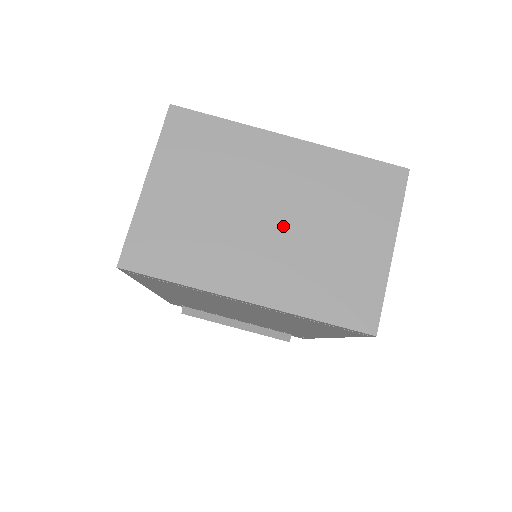
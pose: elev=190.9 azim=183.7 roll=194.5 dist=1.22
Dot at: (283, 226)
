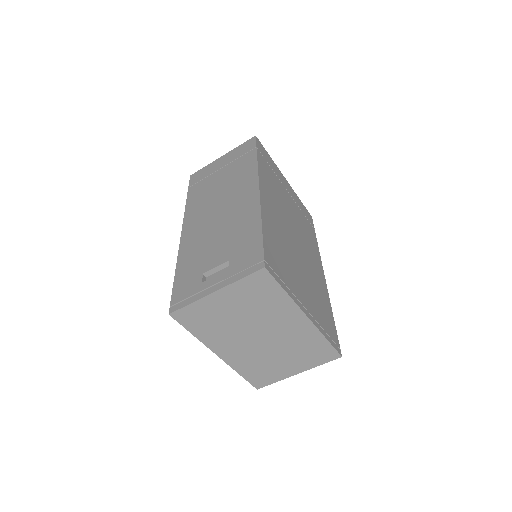
Dot at: (262, 343)
